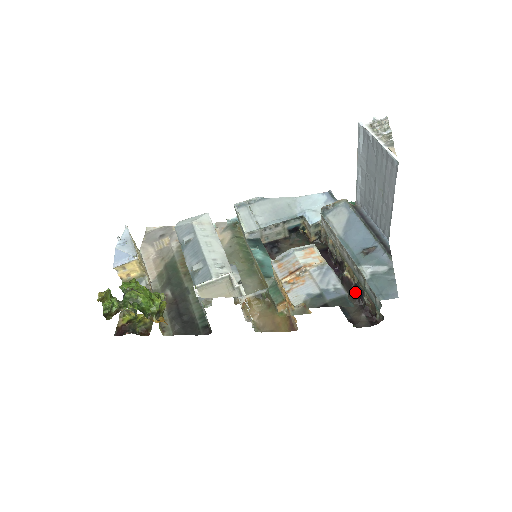
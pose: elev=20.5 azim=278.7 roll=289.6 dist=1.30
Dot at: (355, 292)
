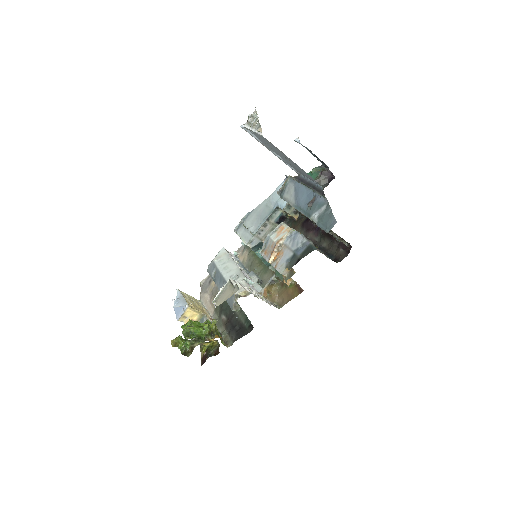
Dot at: (332, 237)
